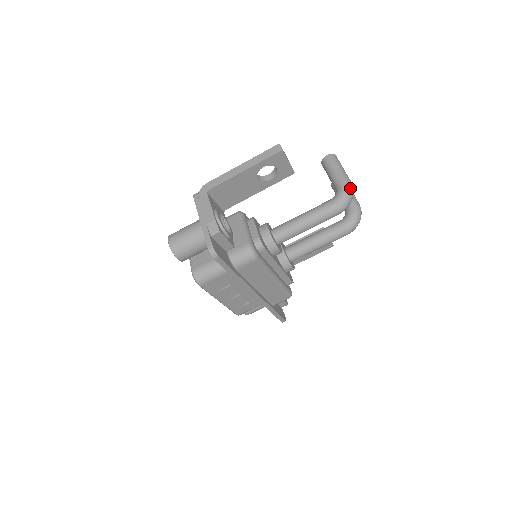
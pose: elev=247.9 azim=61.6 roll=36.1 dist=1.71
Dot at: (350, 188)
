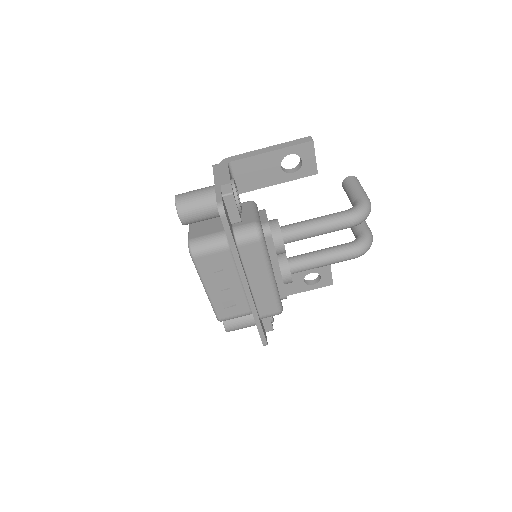
Dot at: (369, 204)
